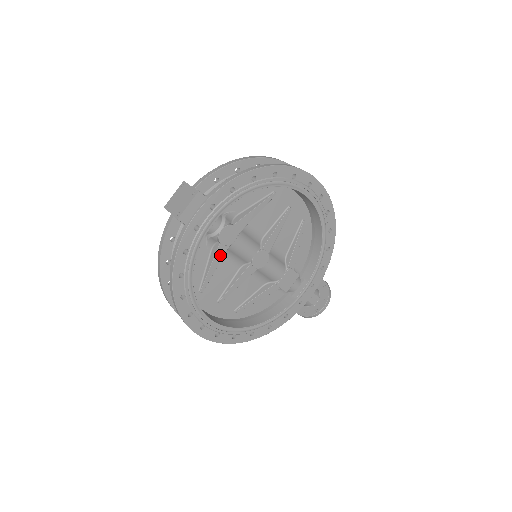
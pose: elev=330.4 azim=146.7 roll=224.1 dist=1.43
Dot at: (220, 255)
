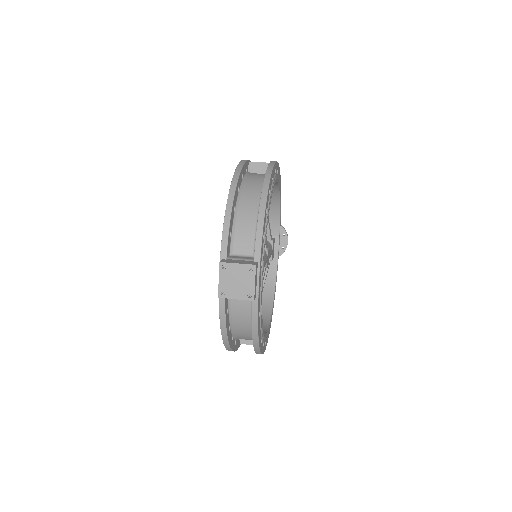
Dot at: occluded
